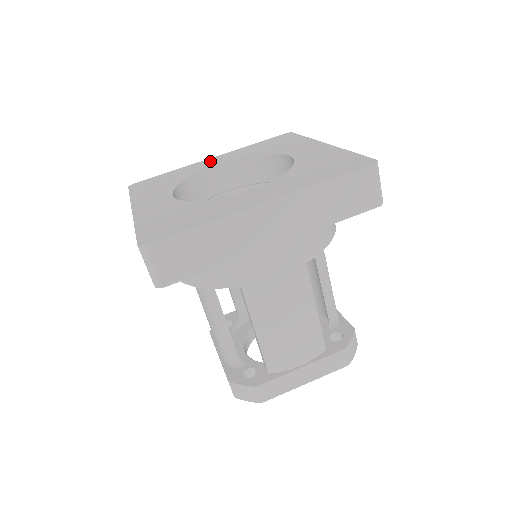
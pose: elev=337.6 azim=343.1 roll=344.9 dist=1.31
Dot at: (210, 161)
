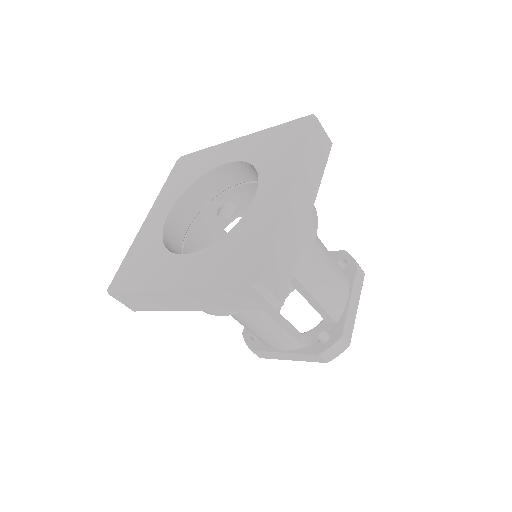
Dot at: (152, 220)
